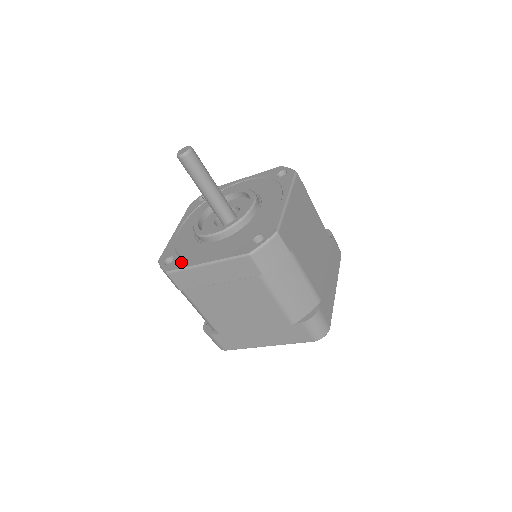
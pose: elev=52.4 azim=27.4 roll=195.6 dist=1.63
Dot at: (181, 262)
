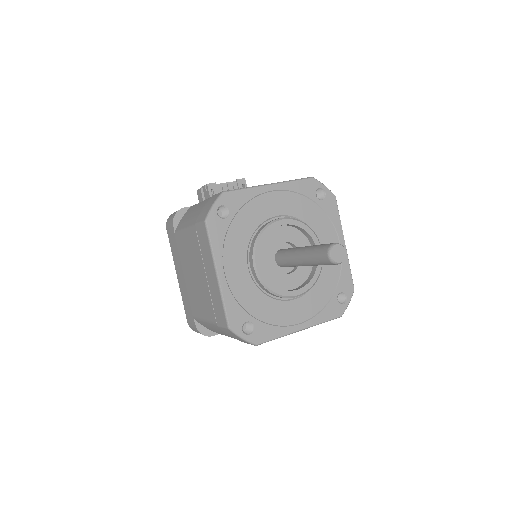
Dot at: (270, 330)
